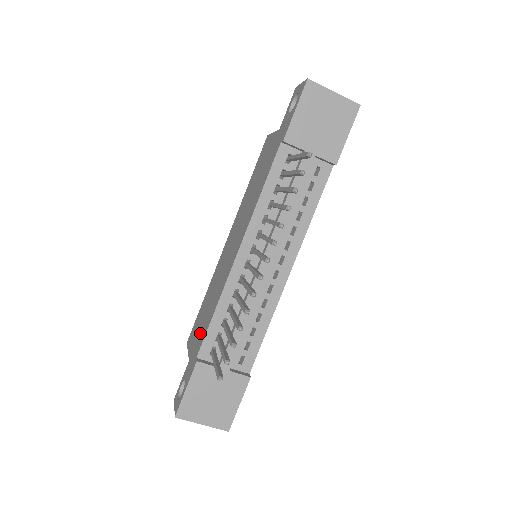
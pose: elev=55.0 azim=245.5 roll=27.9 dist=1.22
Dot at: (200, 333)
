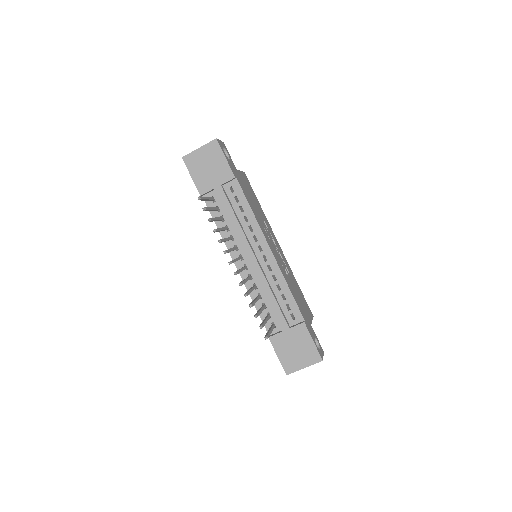
Dot at: occluded
